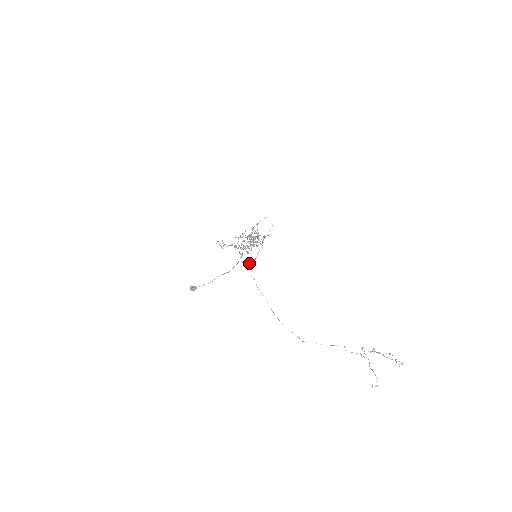
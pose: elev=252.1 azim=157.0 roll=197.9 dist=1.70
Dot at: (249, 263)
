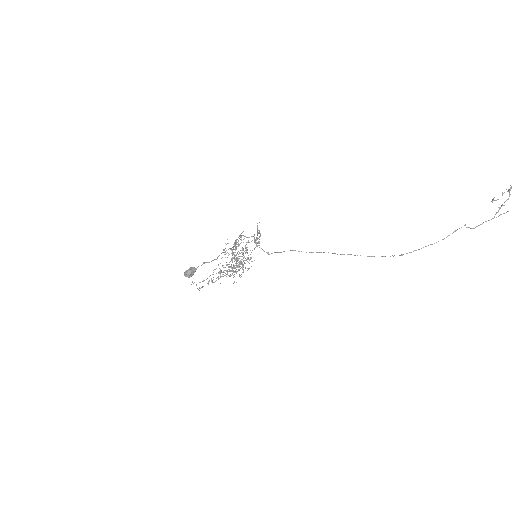
Dot at: (255, 243)
